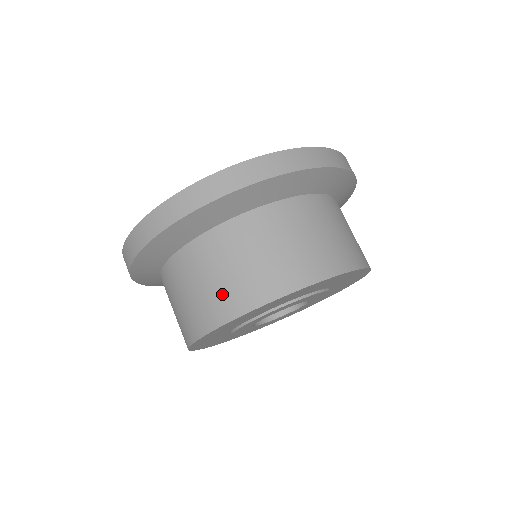
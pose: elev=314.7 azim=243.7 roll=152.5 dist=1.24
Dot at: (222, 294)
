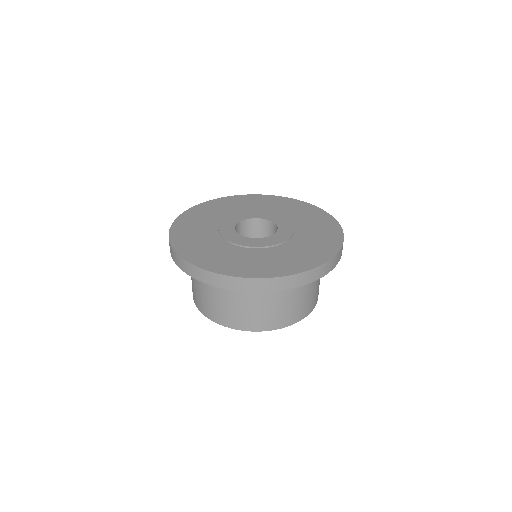
Dot at: (209, 307)
